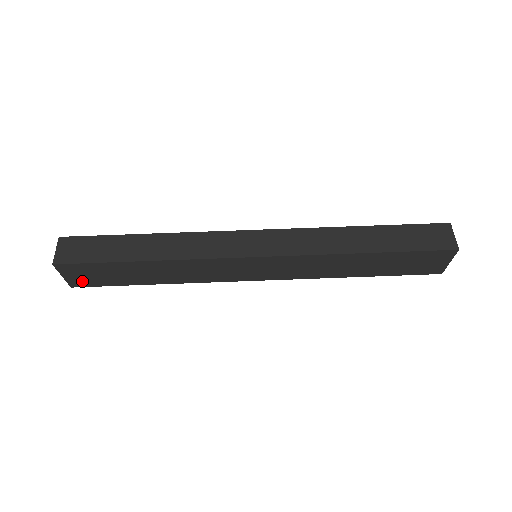
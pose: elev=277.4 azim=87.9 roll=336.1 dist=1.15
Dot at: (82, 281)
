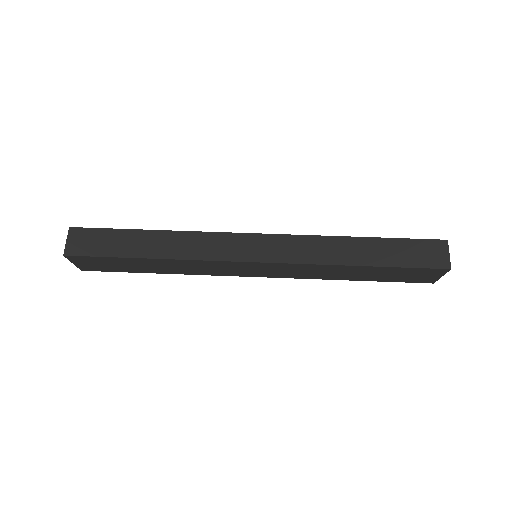
Dot at: (91, 267)
